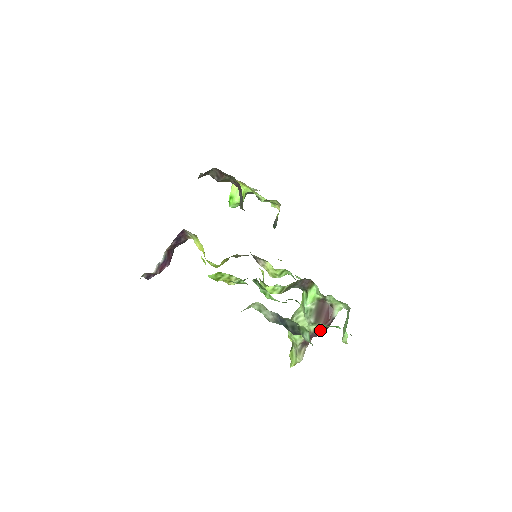
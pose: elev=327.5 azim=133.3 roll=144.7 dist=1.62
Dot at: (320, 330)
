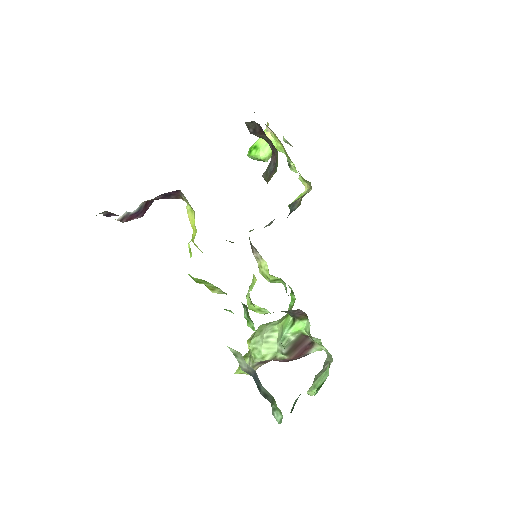
Dot at: (287, 360)
